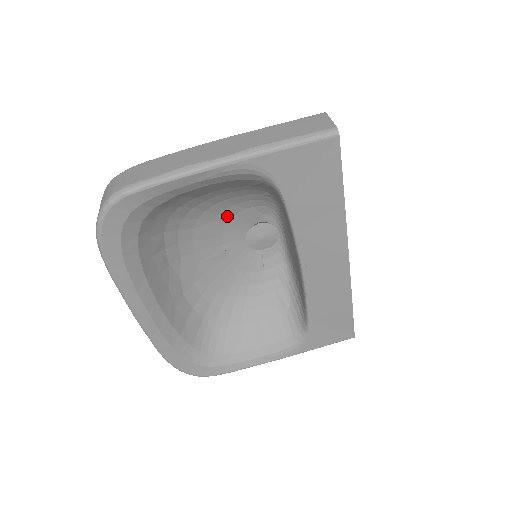
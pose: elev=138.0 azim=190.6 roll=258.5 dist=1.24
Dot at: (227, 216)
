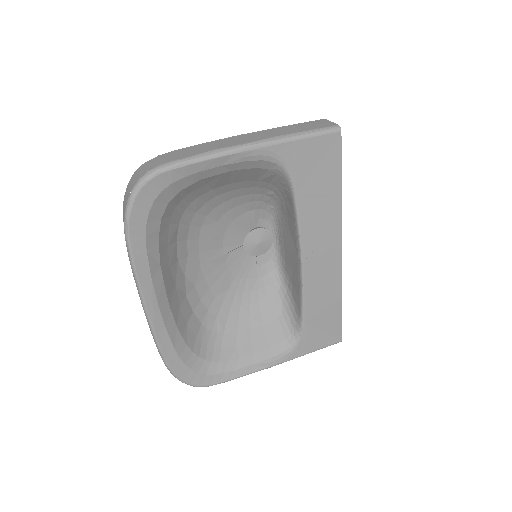
Dot at: (231, 217)
